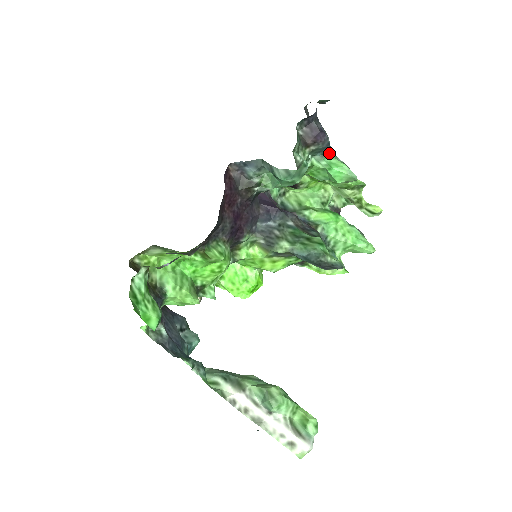
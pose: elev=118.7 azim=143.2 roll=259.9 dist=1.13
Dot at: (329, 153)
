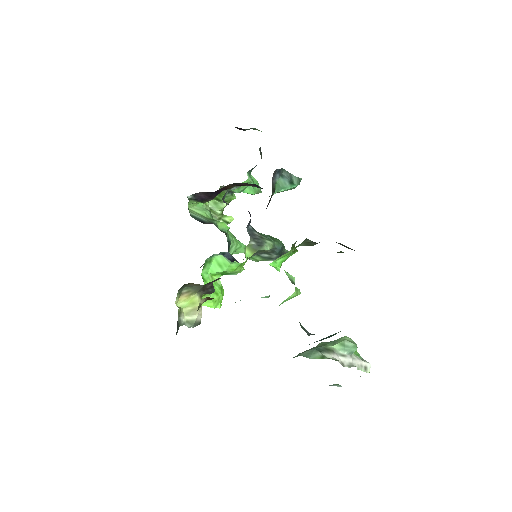
Dot at: occluded
